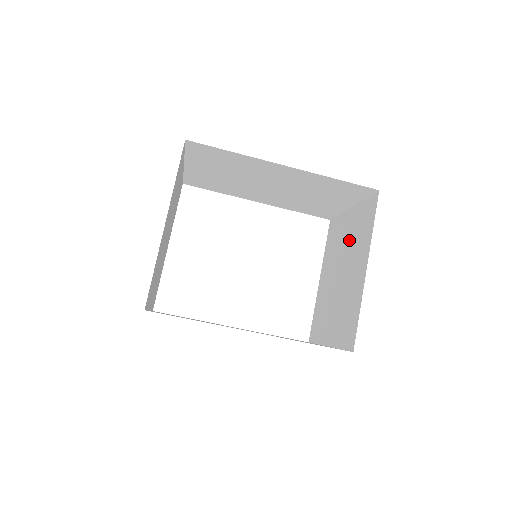
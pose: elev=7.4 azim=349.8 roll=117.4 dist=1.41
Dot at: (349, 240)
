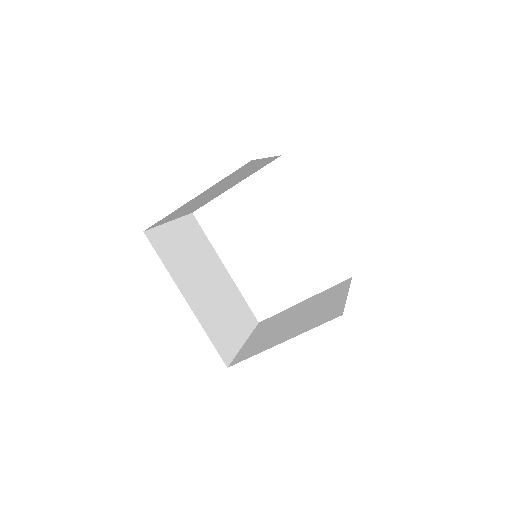
Dot at: (318, 310)
